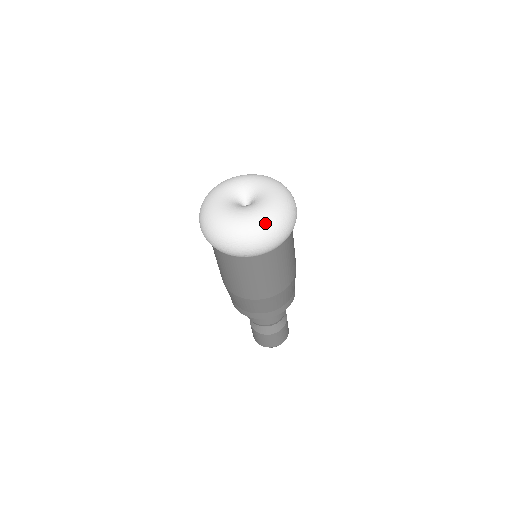
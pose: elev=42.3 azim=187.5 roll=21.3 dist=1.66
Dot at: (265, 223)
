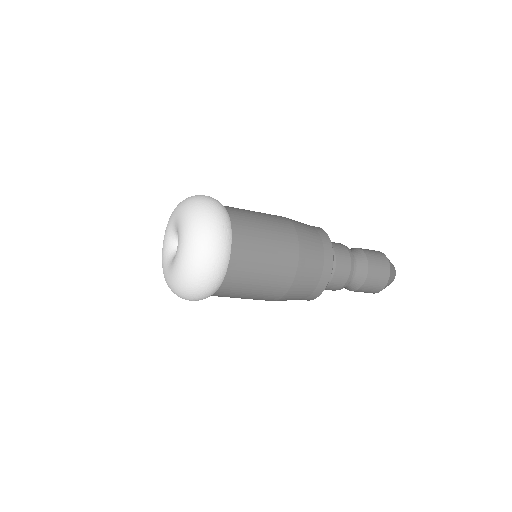
Dot at: (191, 245)
